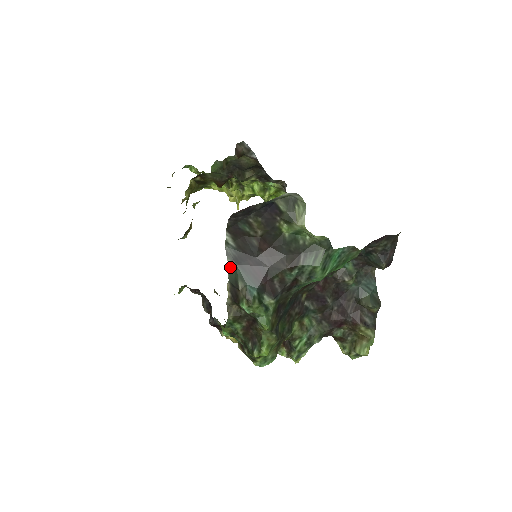
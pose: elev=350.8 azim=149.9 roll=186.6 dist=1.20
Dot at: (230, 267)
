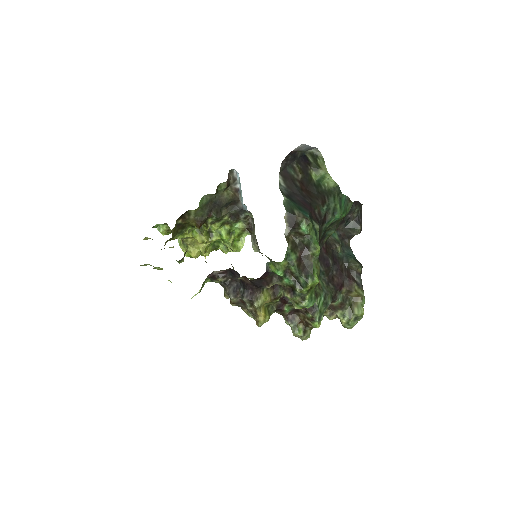
Dot at: (285, 202)
